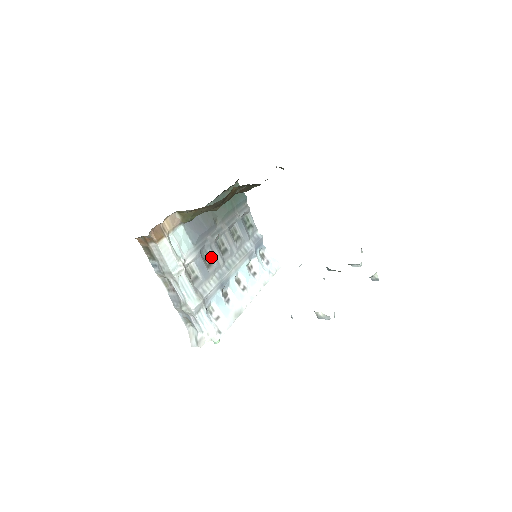
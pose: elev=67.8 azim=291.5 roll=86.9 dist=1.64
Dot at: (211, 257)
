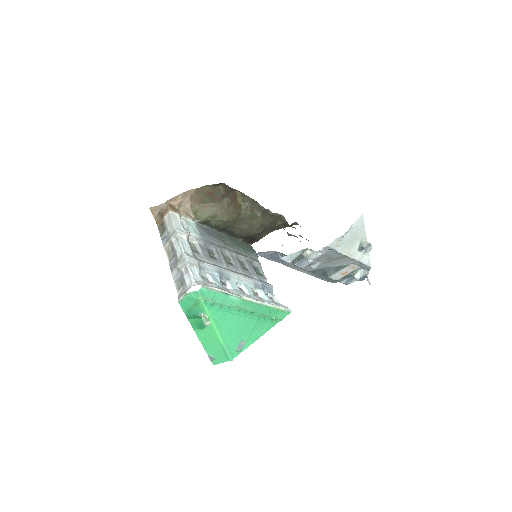
Dot at: (215, 255)
